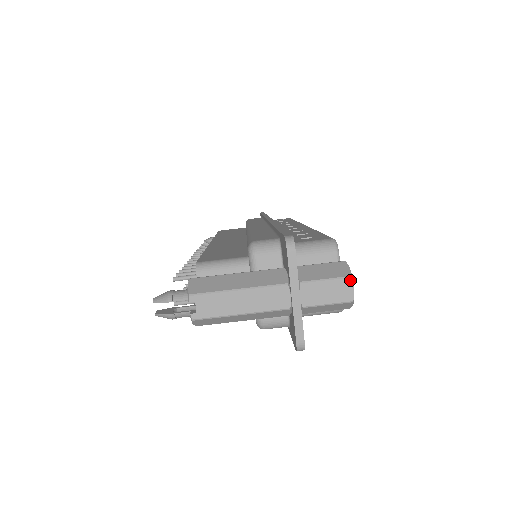
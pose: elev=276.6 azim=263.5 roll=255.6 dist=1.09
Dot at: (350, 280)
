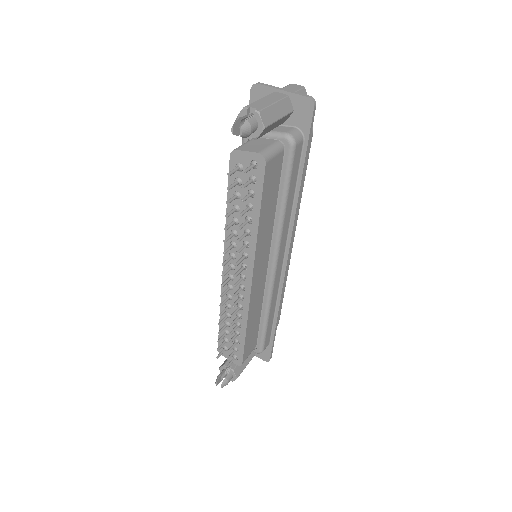
Dot at: (293, 84)
